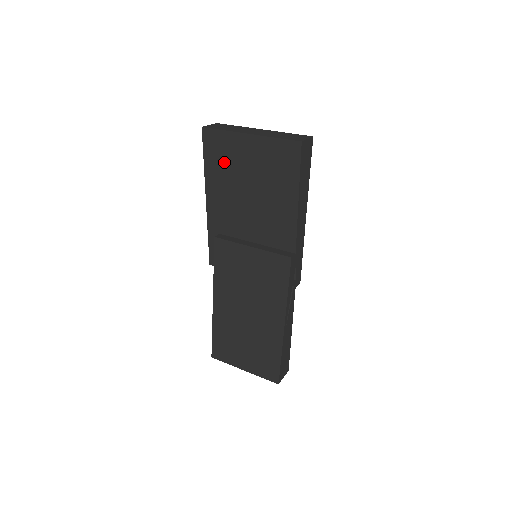
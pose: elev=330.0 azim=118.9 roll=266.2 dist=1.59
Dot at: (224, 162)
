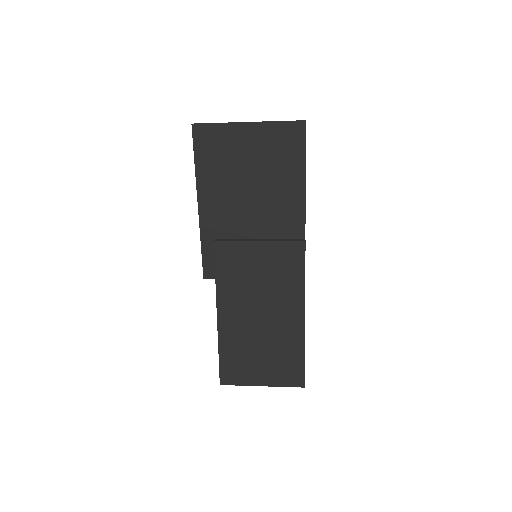
Dot at: (219, 157)
